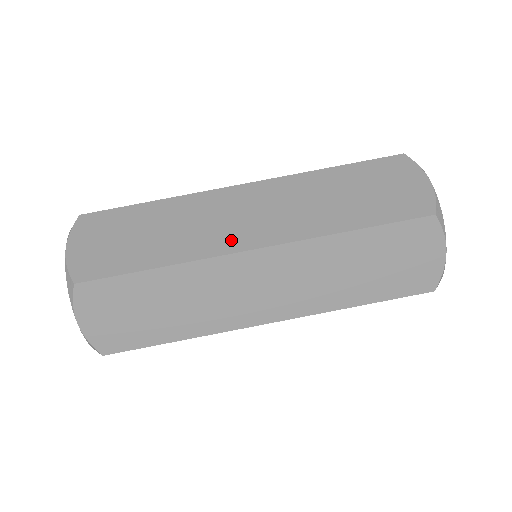
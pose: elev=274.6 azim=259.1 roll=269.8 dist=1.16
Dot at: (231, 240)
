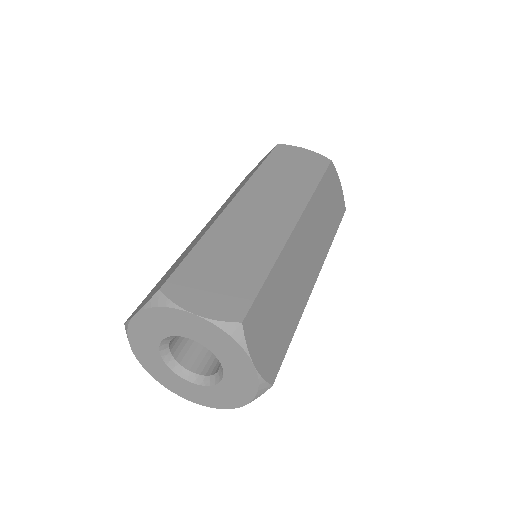
Dot at: (218, 215)
